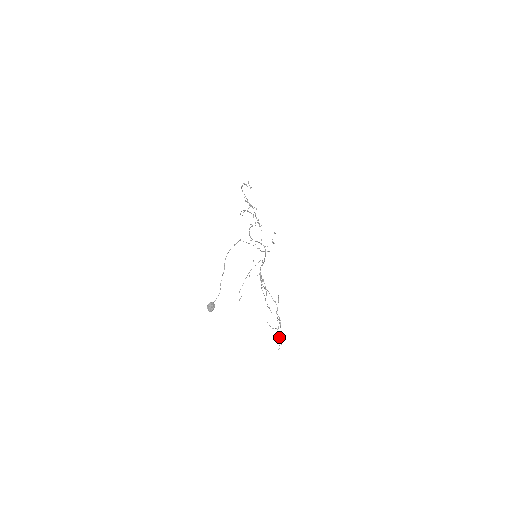
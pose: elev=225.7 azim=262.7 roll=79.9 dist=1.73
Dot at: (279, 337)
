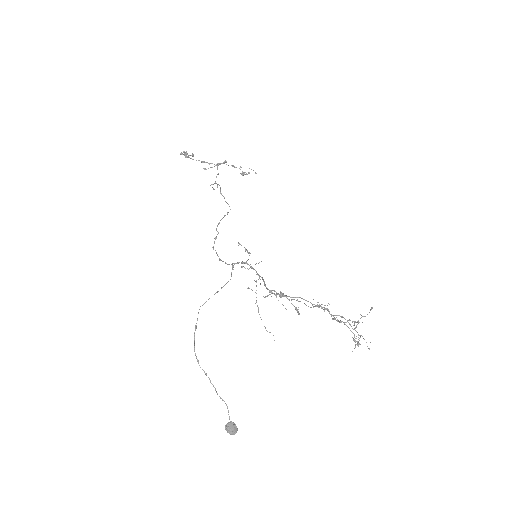
Dot at: (357, 343)
